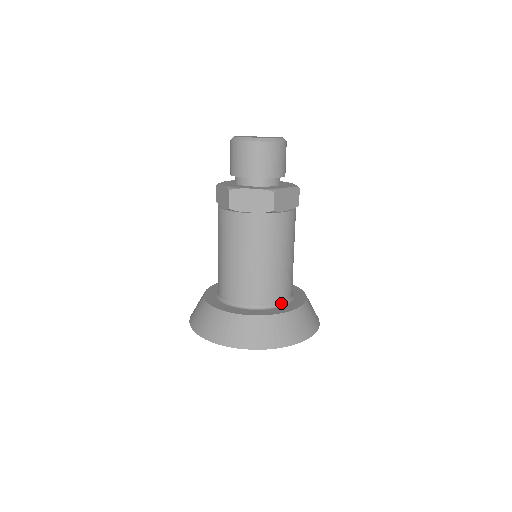
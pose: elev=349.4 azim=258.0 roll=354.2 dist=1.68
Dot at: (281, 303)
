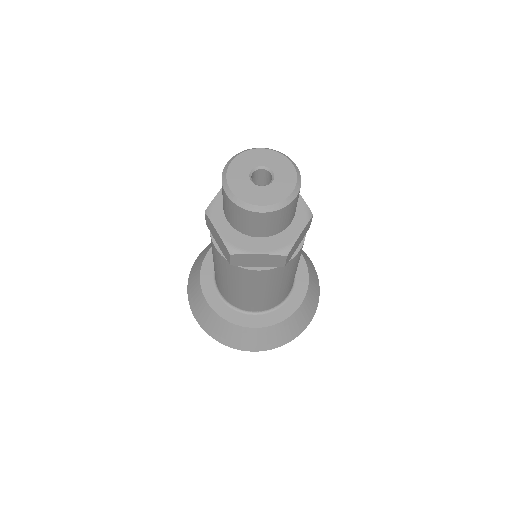
Dot at: (285, 298)
